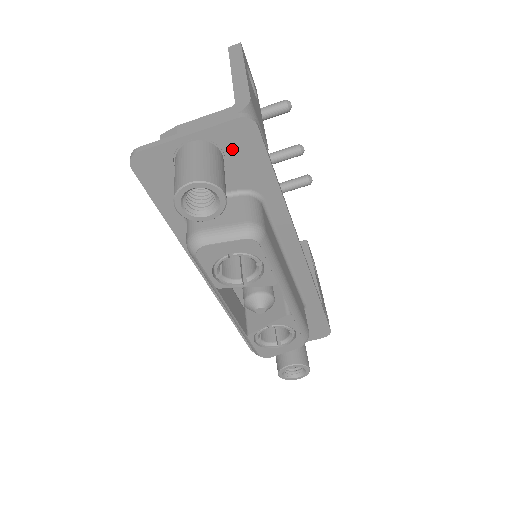
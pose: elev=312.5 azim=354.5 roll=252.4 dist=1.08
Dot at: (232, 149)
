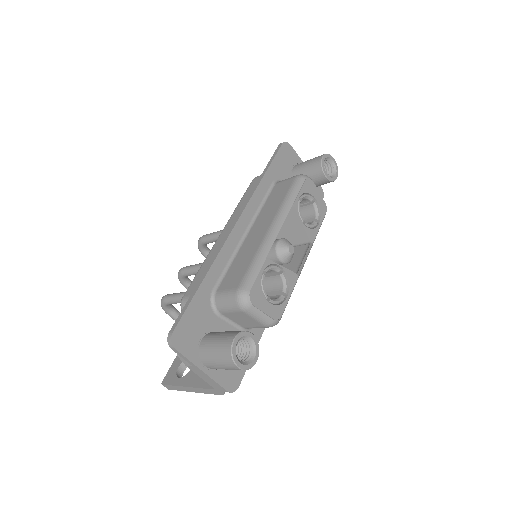
Dot at: occluded
